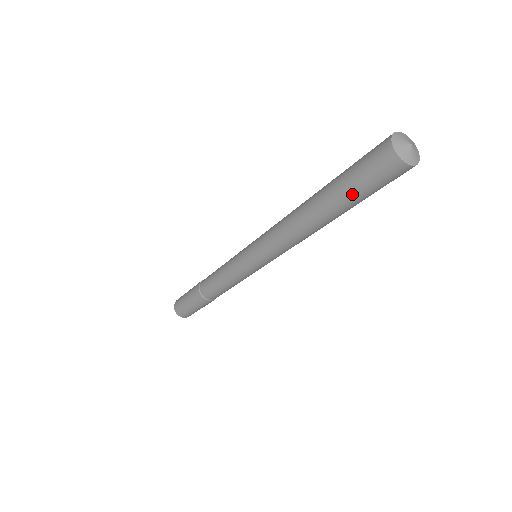
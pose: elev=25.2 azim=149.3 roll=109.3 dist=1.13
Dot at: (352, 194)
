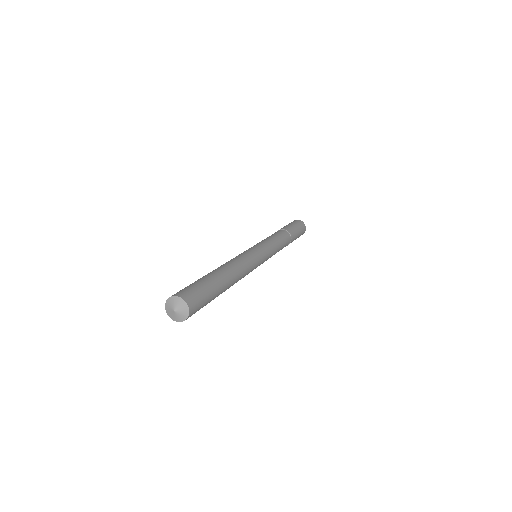
Dot at: occluded
